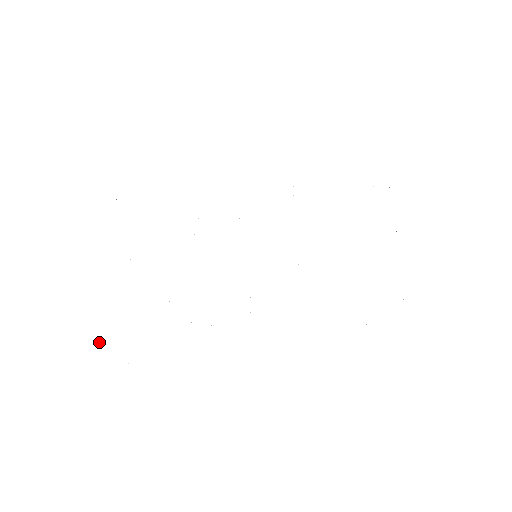
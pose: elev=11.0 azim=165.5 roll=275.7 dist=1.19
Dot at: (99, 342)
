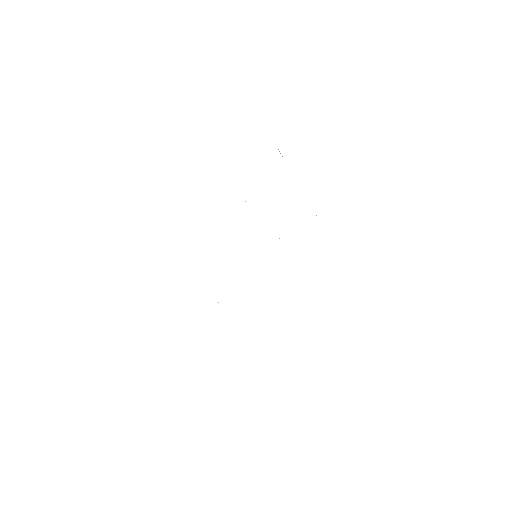
Dot at: occluded
